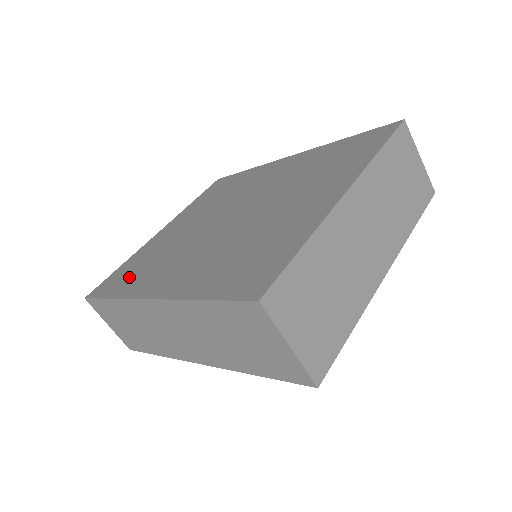
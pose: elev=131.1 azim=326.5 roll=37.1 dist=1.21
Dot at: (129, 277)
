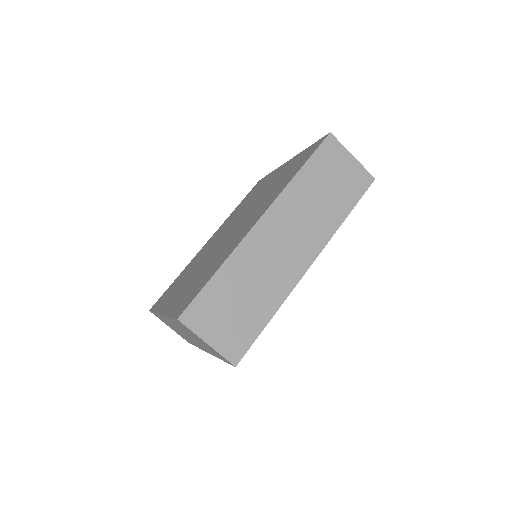
Dot at: (205, 276)
